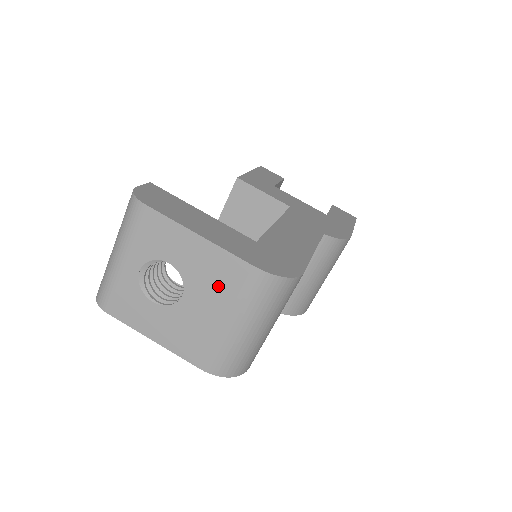
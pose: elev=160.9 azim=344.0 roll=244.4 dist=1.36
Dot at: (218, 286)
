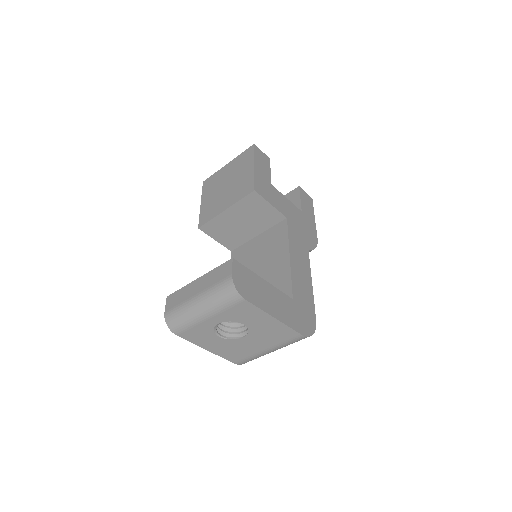
Dot at: (272, 338)
